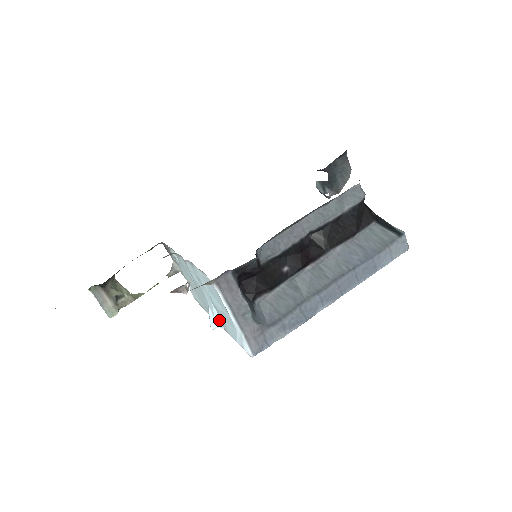
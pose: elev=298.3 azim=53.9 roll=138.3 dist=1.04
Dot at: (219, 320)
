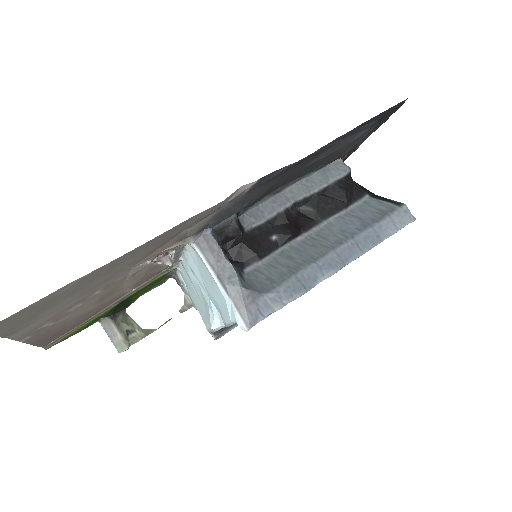
Dot at: (218, 316)
